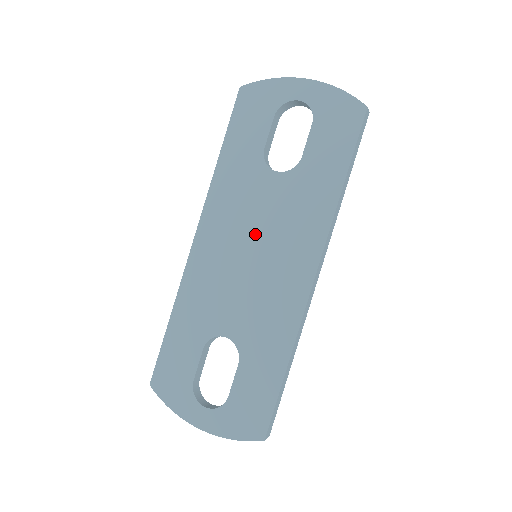
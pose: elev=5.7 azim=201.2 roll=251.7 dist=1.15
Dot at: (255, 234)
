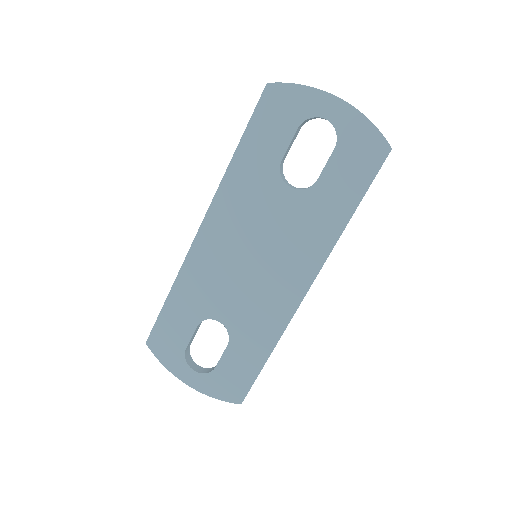
Dot at: (259, 241)
